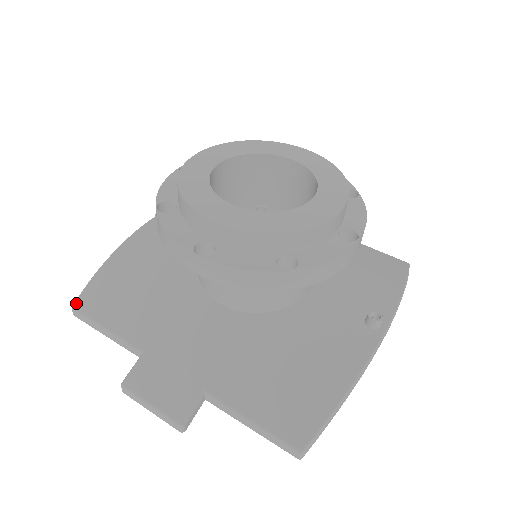
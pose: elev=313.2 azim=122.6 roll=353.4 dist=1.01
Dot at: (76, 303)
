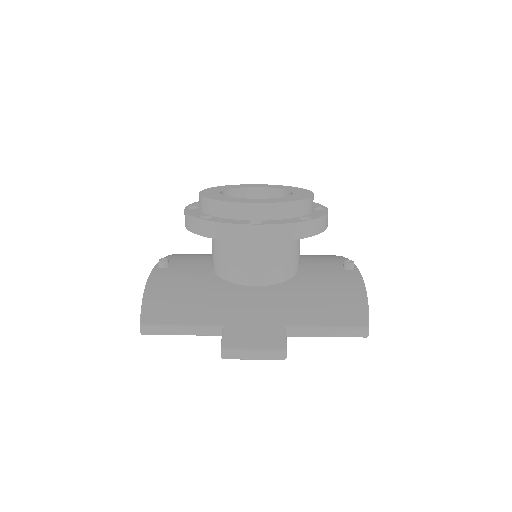
Dot at: (142, 321)
